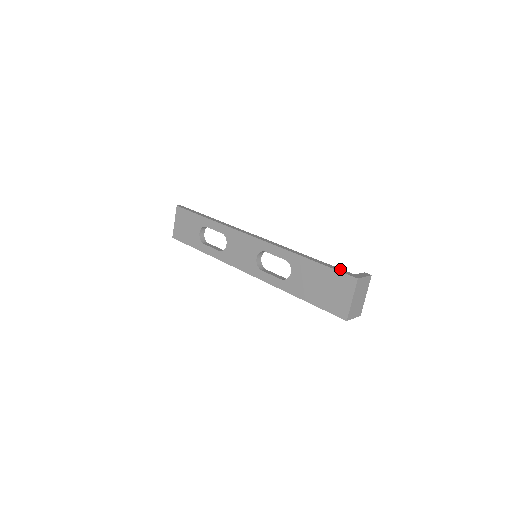
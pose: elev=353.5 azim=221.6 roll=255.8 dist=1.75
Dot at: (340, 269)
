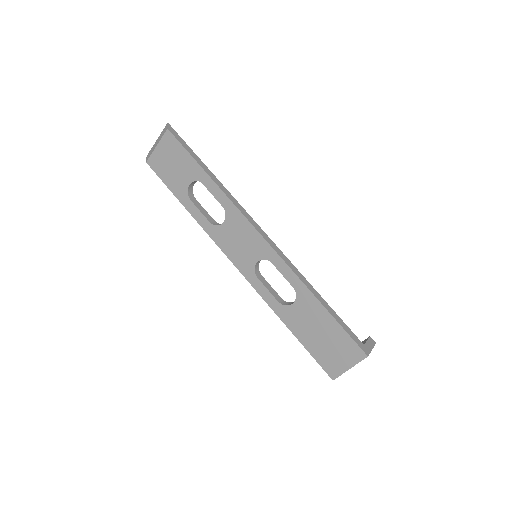
Dot at: (351, 332)
